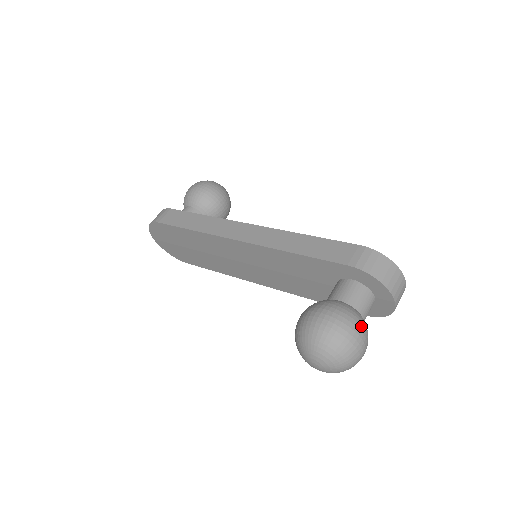
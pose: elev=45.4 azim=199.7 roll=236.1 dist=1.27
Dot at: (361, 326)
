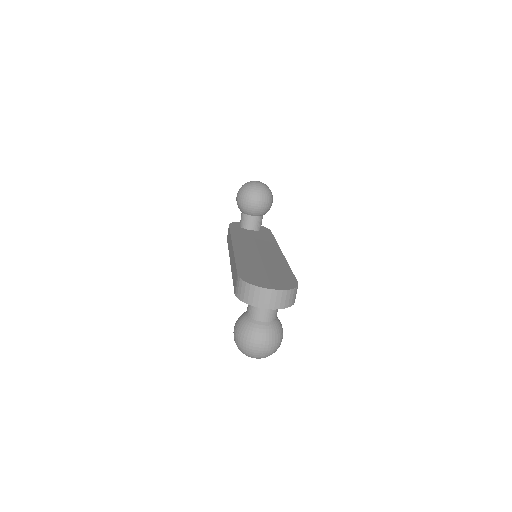
Dot at: (251, 334)
